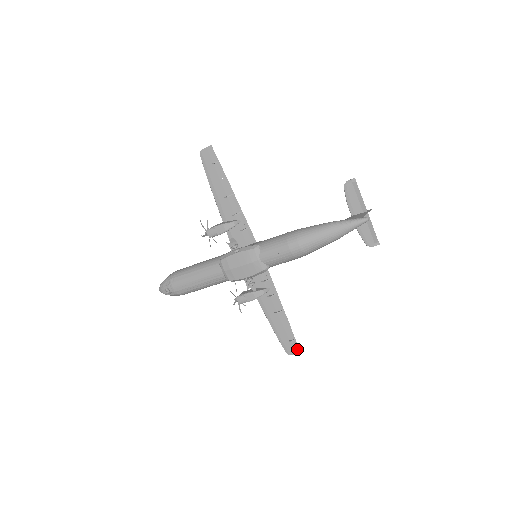
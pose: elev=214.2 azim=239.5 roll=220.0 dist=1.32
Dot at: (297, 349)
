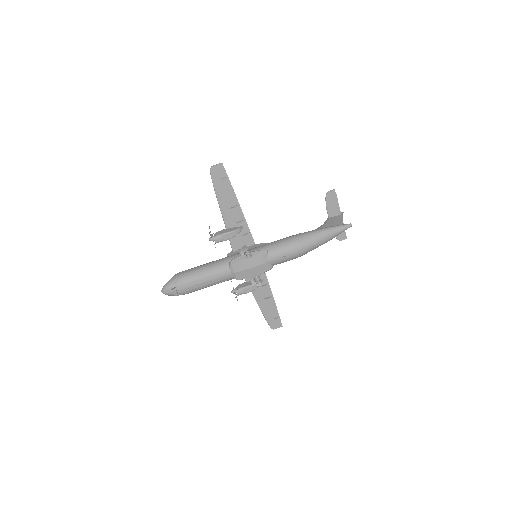
Dot at: (280, 324)
